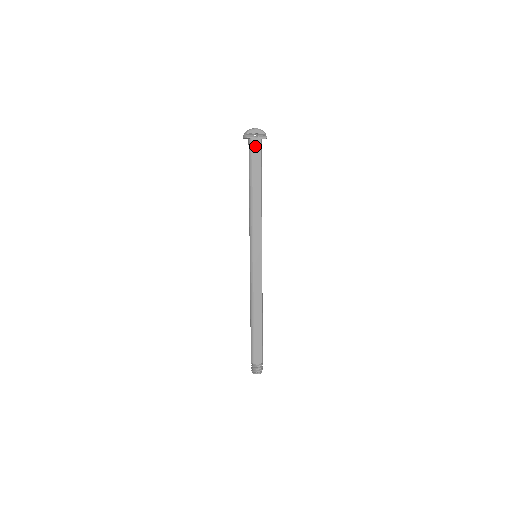
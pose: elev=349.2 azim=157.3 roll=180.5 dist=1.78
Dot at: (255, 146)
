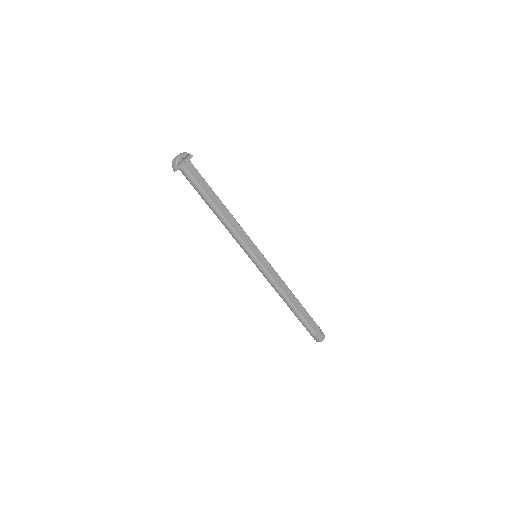
Dot at: (190, 170)
